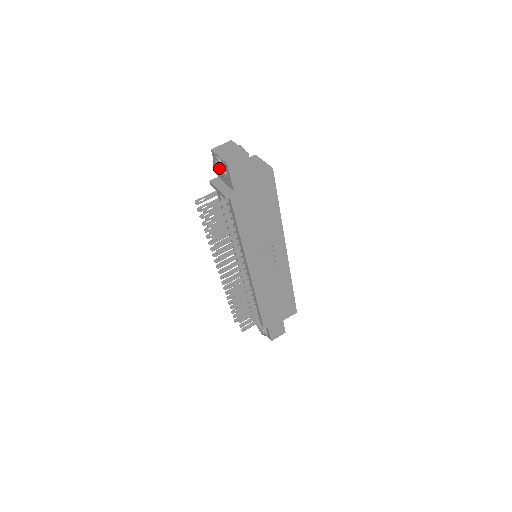
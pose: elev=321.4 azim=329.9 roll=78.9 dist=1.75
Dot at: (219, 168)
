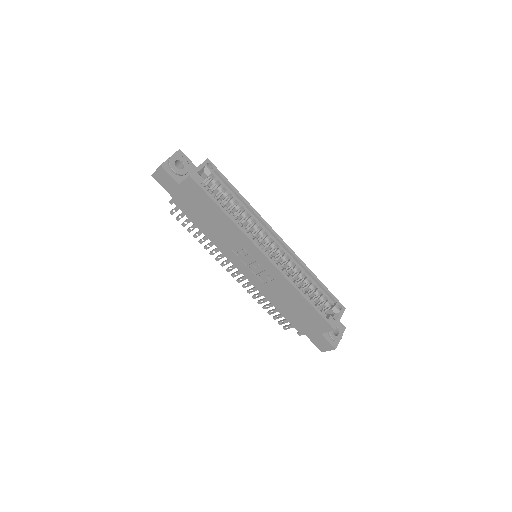
Dot at: occluded
